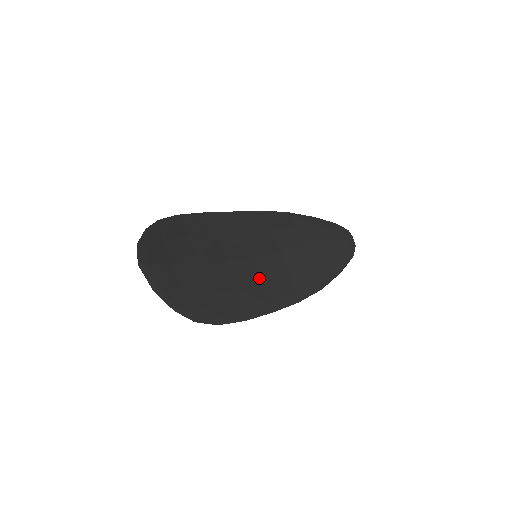
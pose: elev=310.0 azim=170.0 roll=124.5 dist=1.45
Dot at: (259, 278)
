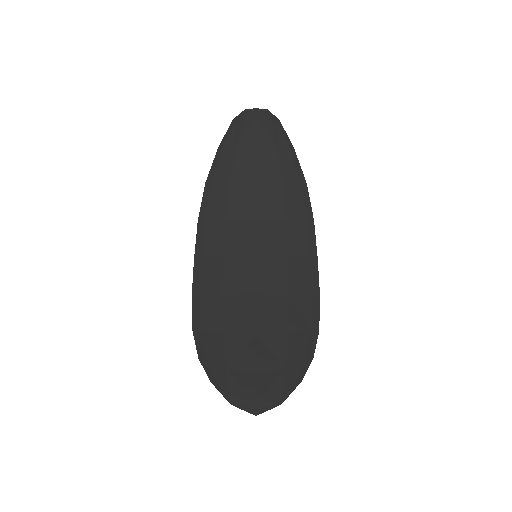
Dot at: (280, 262)
